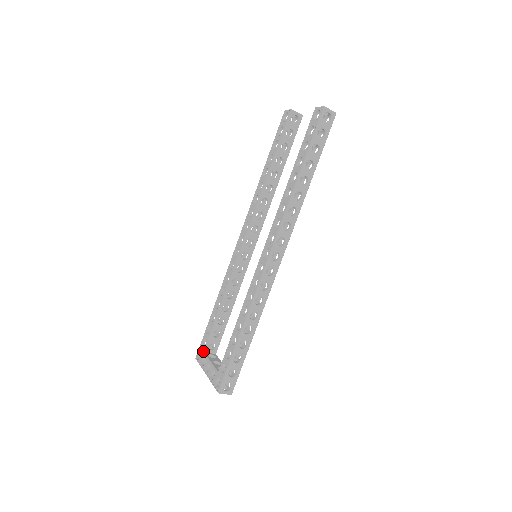
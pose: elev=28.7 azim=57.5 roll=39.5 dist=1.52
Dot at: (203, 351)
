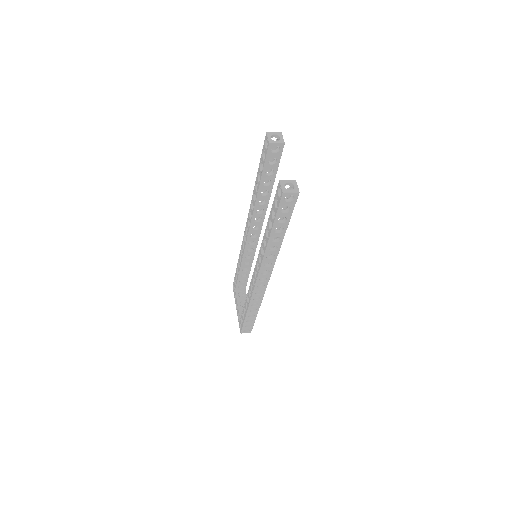
Dot at: (235, 289)
